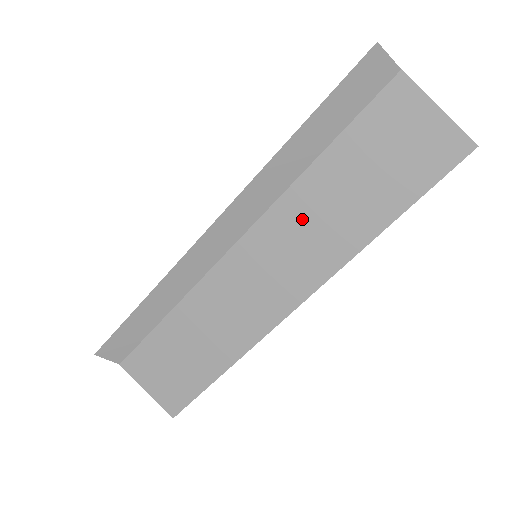
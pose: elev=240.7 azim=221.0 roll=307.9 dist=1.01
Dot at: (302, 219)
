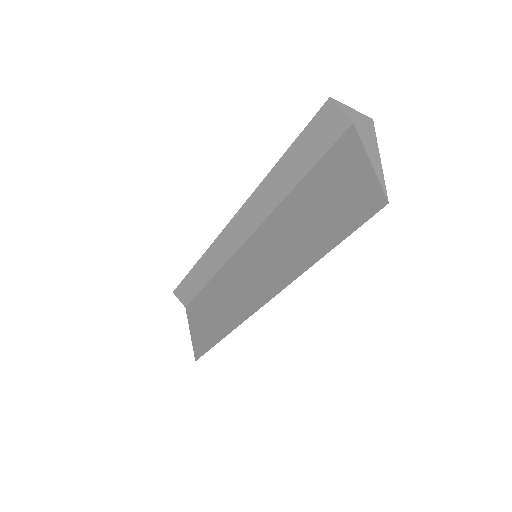
Dot at: (279, 234)
